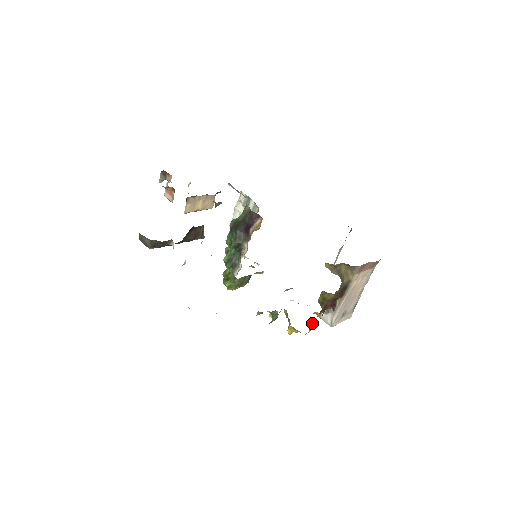
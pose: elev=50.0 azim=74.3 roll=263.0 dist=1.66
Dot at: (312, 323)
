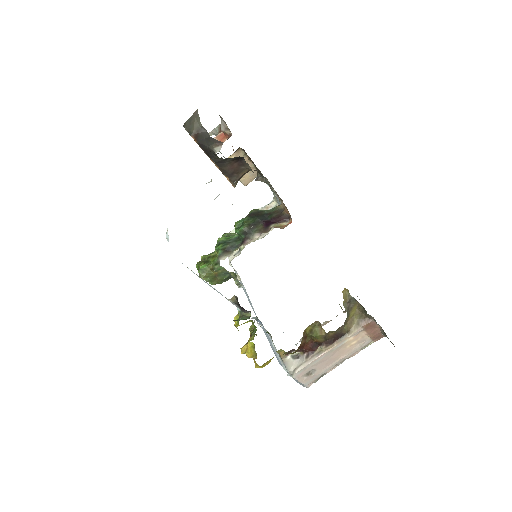
Dot at: occluded
